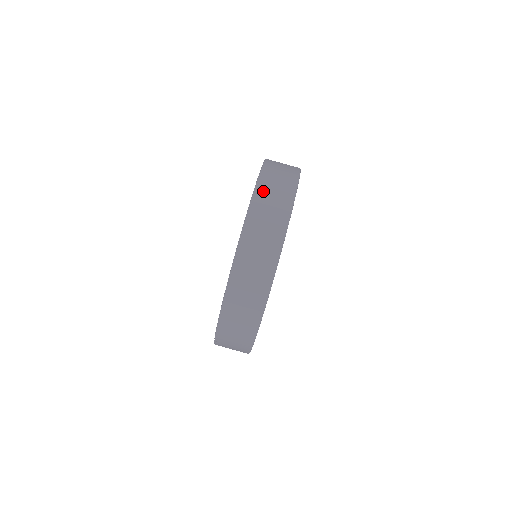
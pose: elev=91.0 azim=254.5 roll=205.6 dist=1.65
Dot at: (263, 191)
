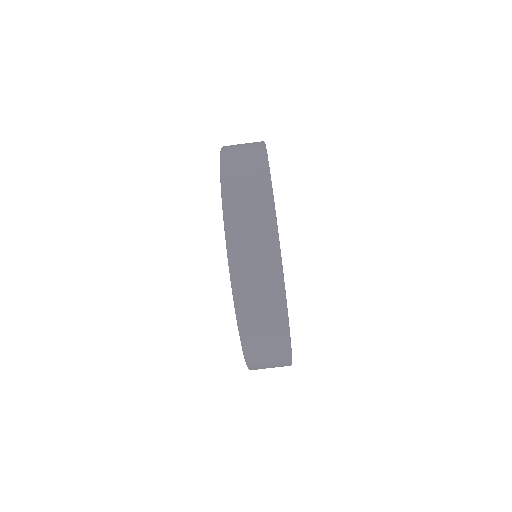
Dot at: (239, 254)
